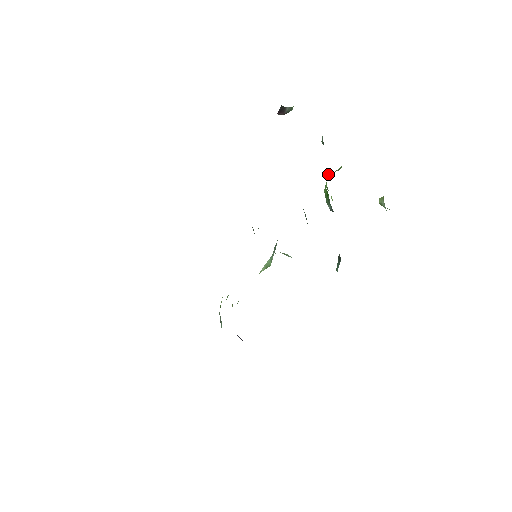
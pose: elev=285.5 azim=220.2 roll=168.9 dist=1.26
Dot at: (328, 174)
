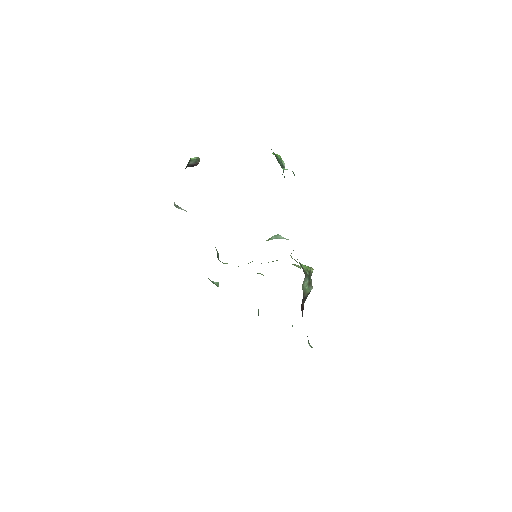
Dot at: occluded
